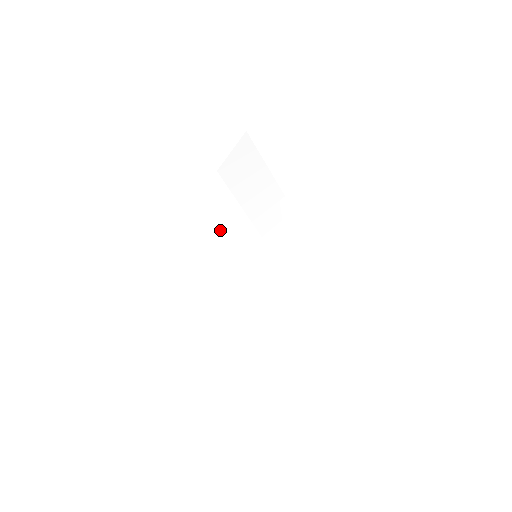
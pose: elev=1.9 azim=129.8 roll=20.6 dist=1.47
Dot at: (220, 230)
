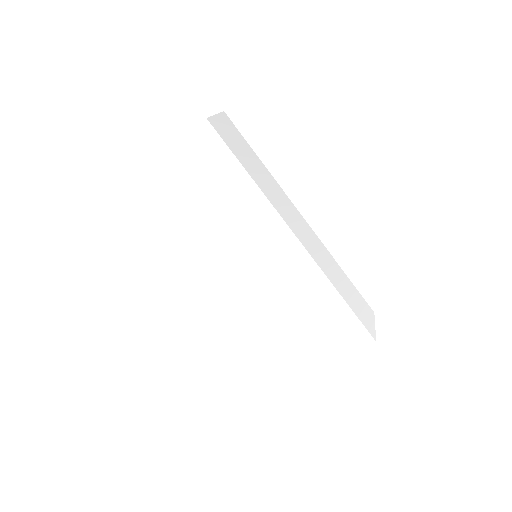
Dot at: (216, 206)
